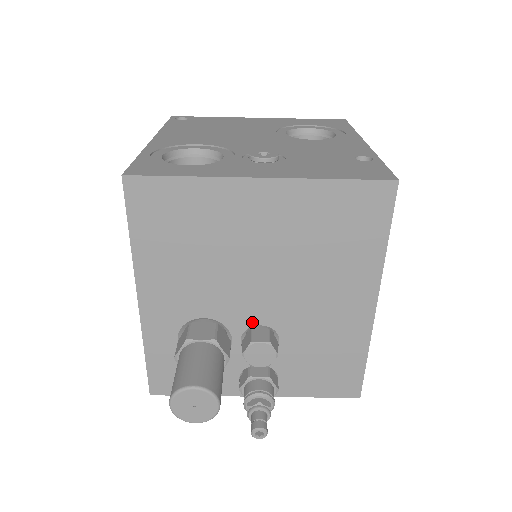
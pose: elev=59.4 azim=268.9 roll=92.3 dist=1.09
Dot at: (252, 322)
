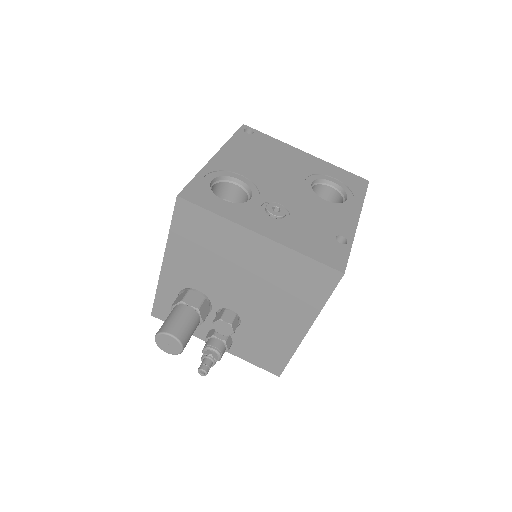
Dot at: (227, 306)
